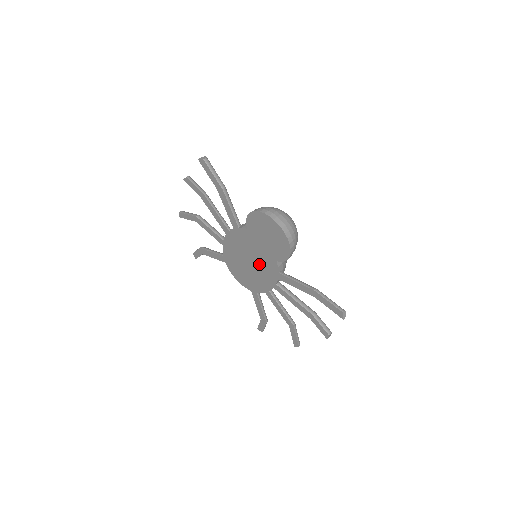
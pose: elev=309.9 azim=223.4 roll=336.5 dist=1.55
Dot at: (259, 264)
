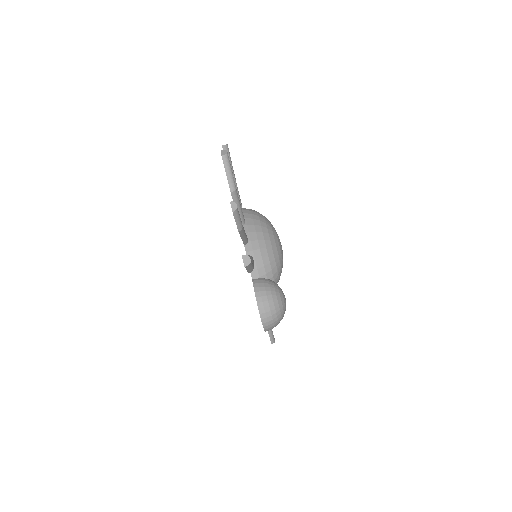
Dot at: occluded
